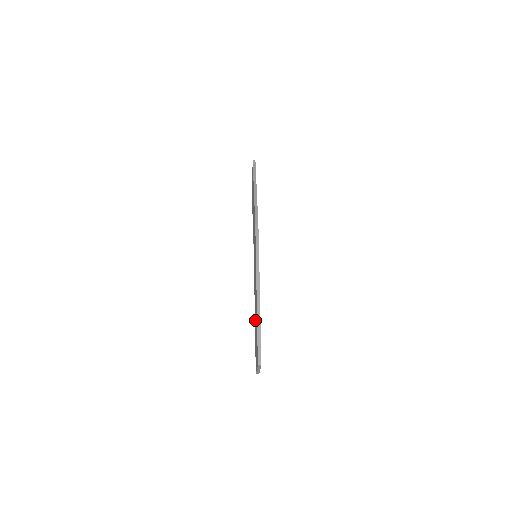
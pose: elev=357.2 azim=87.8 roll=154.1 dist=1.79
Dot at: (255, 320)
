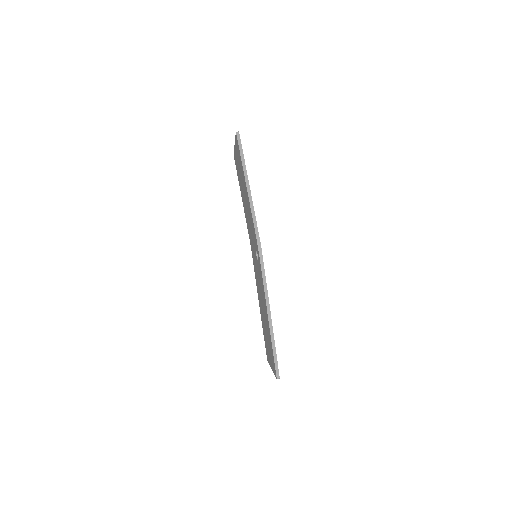
Dot at: (263, 320)
